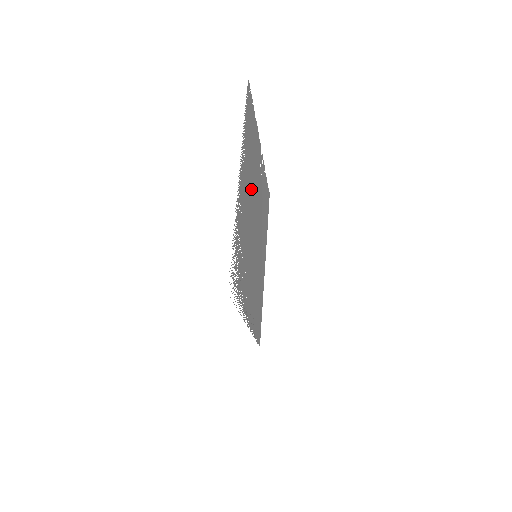
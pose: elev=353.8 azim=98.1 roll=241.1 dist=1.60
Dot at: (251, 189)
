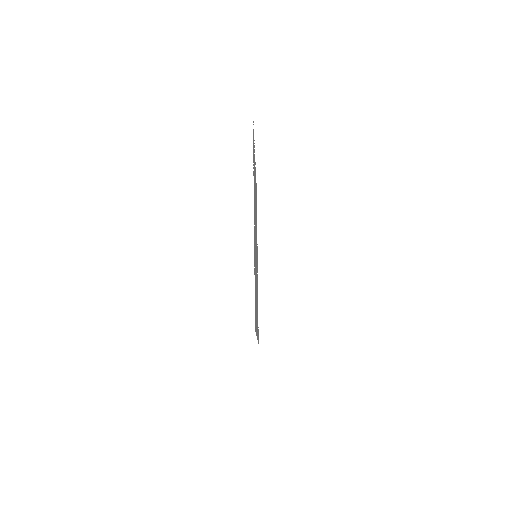
Dot at: occluded
